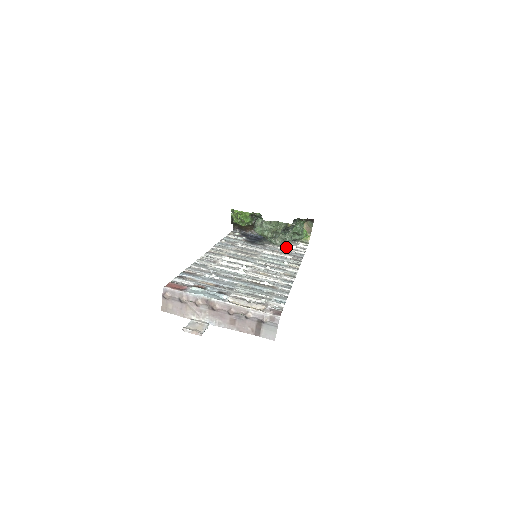
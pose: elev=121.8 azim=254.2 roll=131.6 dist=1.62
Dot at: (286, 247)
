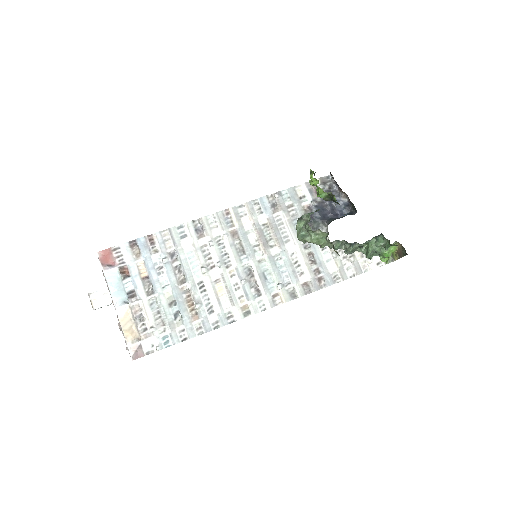
Dot at: (334, 256)
